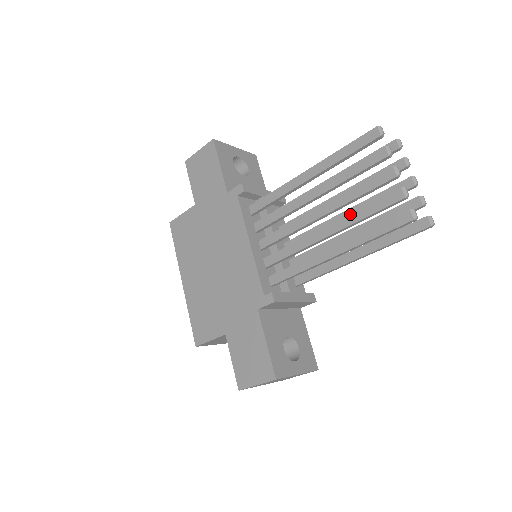
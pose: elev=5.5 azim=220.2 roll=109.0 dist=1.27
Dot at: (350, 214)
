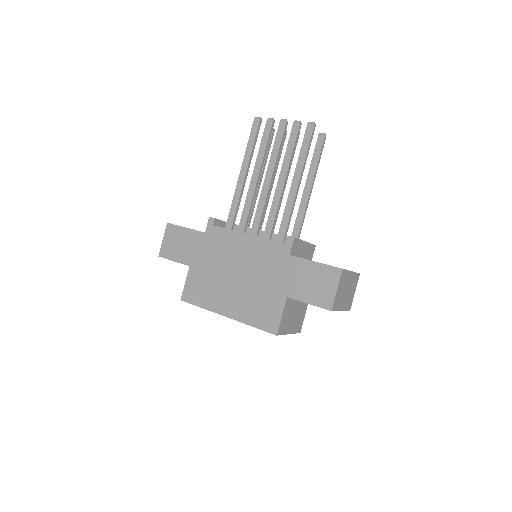
Dot at: (284, 159)
